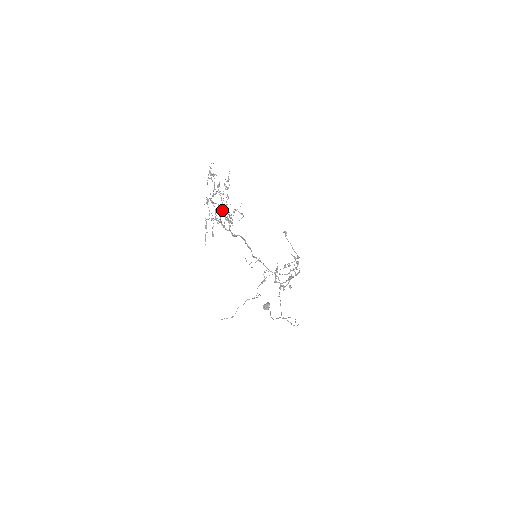
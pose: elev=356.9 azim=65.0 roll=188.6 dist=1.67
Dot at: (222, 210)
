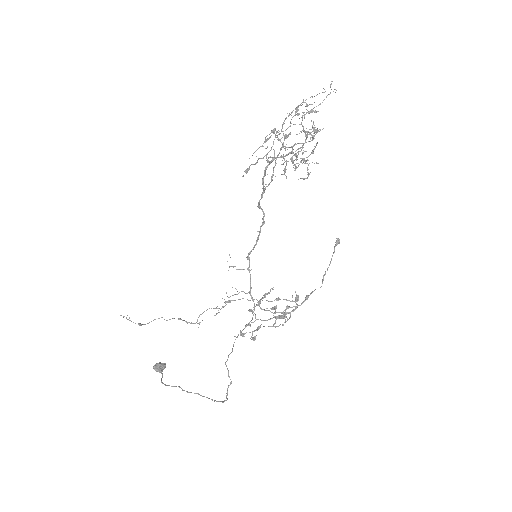
Dot at: (281, 155)
